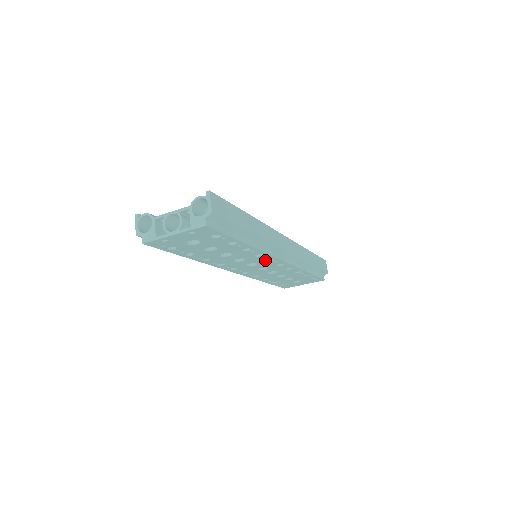
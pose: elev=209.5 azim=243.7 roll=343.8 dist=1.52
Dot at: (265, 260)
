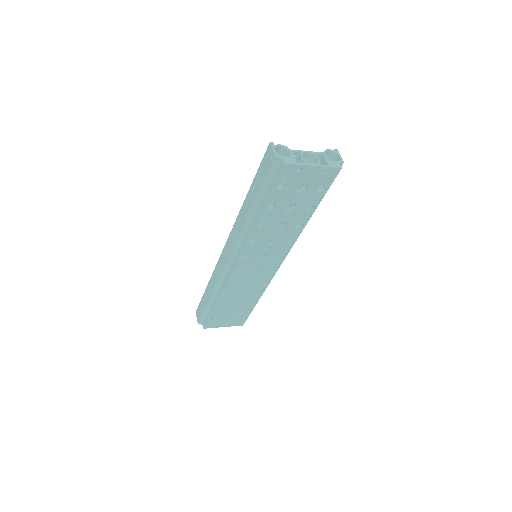
Dot at: (278, 255)
